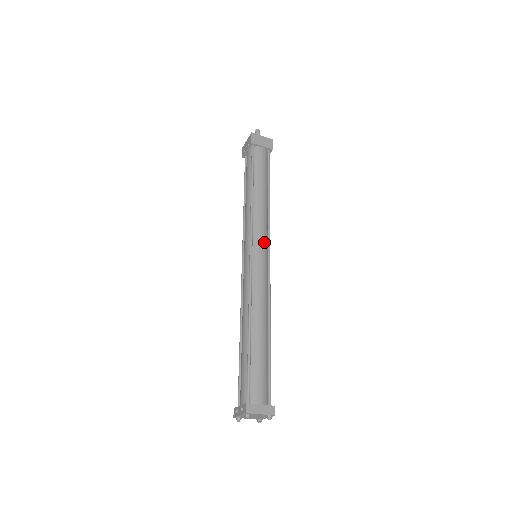
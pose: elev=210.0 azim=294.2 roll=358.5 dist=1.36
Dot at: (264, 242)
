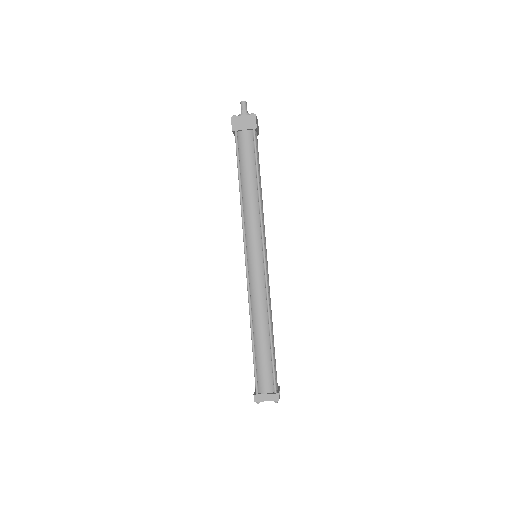
Dot at: (257, 245)
